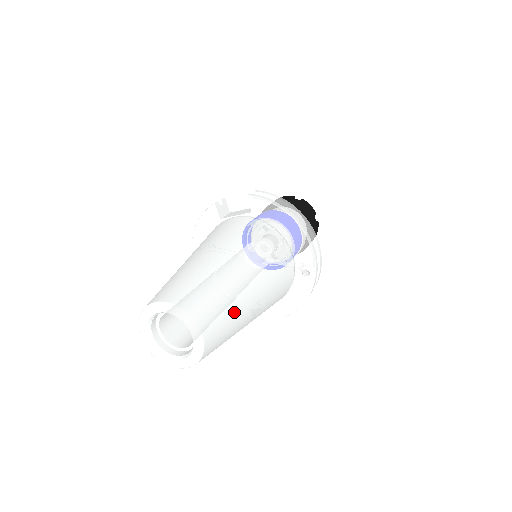
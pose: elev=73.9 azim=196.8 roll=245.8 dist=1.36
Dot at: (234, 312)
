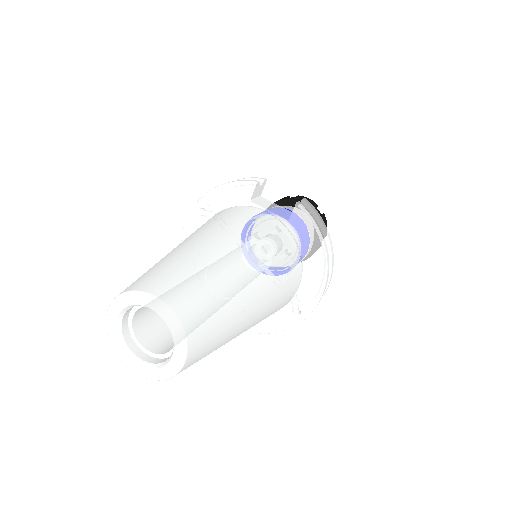
Dot at: (223, 341)
